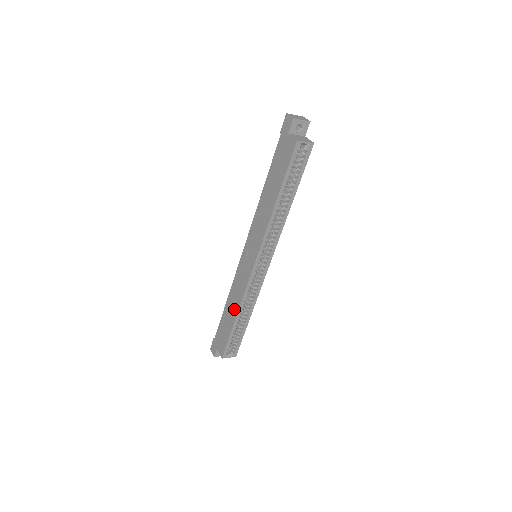
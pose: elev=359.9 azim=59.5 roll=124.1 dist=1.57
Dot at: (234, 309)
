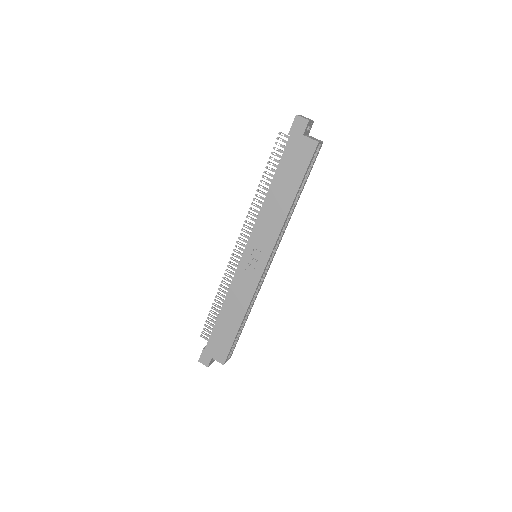
Dot at: (238, 313)
